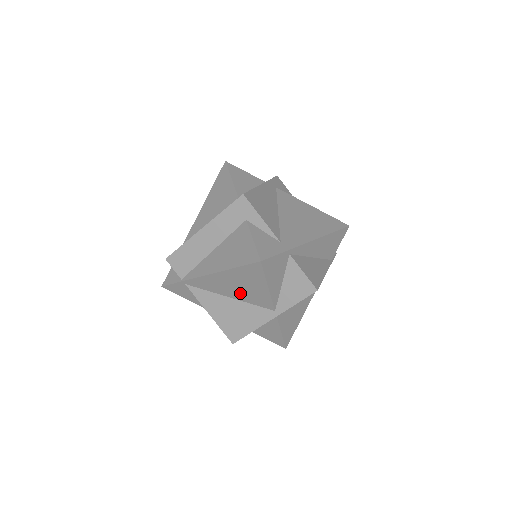
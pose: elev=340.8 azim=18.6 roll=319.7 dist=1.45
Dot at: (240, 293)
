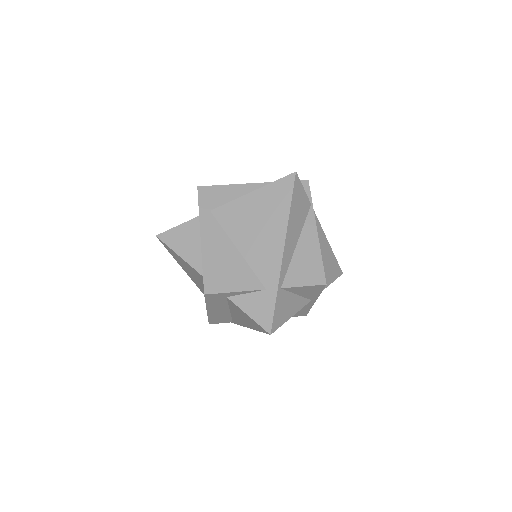
Dot at: occluded
